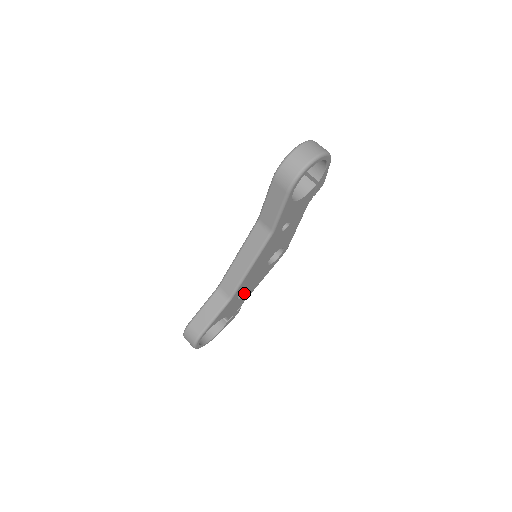
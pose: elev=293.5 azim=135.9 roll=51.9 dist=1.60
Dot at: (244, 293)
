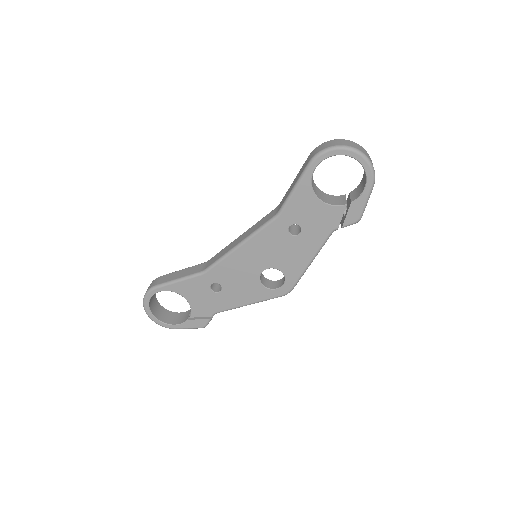
Dot at: (221, 291)
